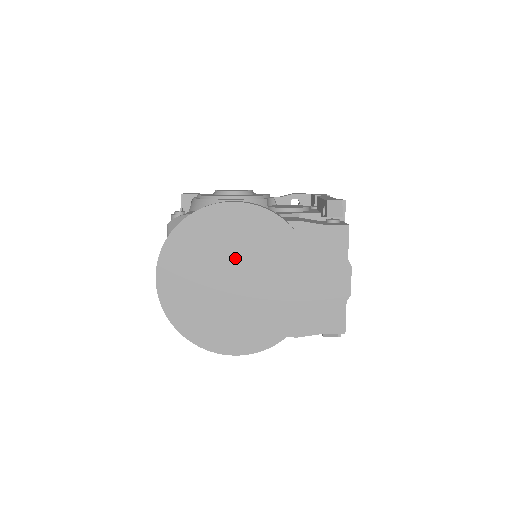
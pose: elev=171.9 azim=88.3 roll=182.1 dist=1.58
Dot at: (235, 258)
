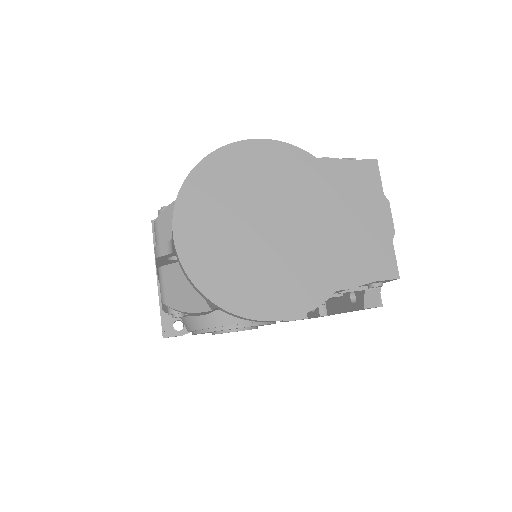
Dot at: (265, 200)
